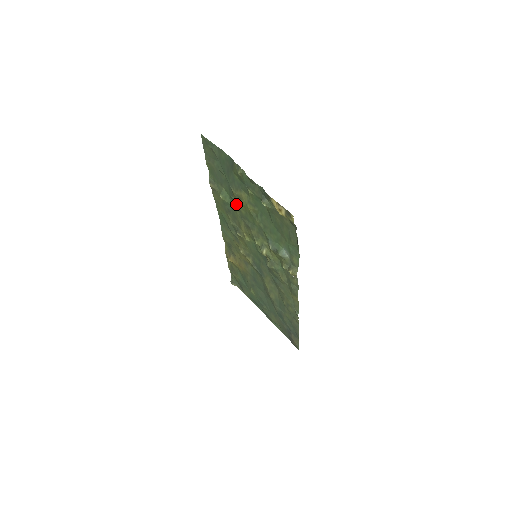
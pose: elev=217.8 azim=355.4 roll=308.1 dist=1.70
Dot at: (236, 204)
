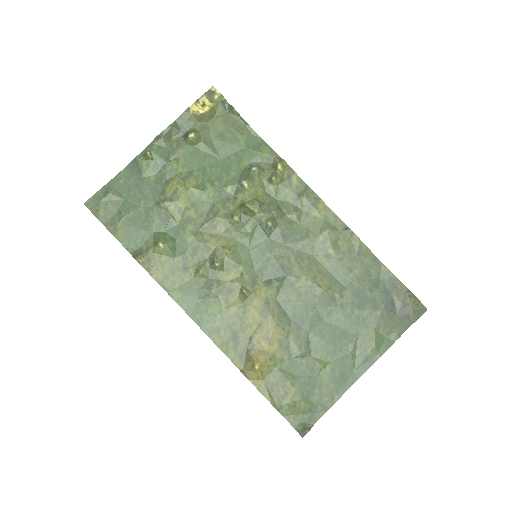
Dot at: (179, 221)
